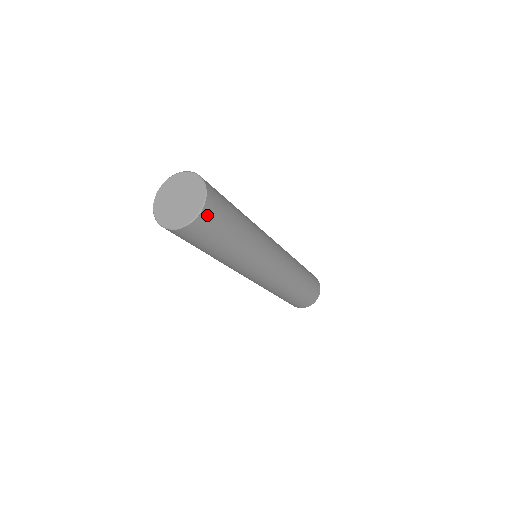
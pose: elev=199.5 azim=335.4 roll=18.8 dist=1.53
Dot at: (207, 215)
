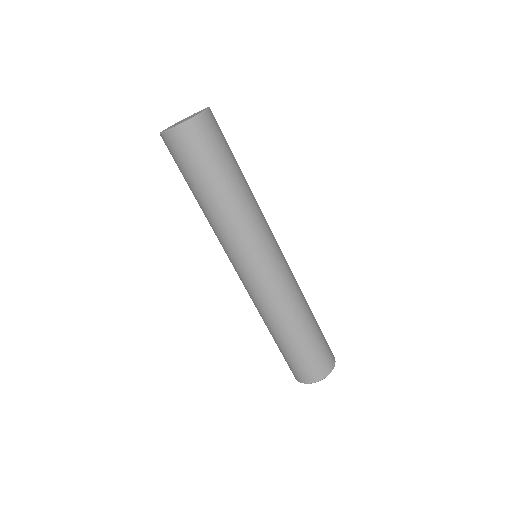
Dot at: (191, 131)
